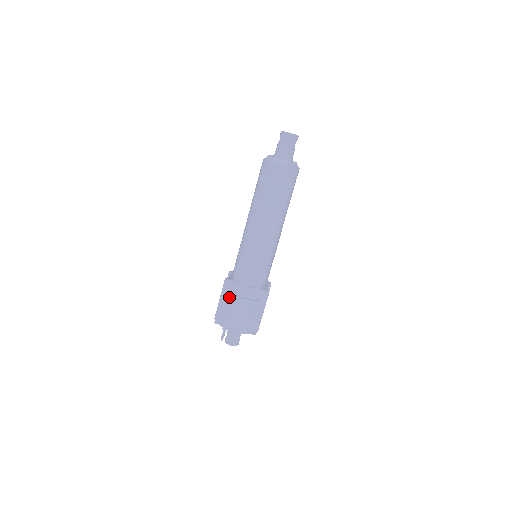
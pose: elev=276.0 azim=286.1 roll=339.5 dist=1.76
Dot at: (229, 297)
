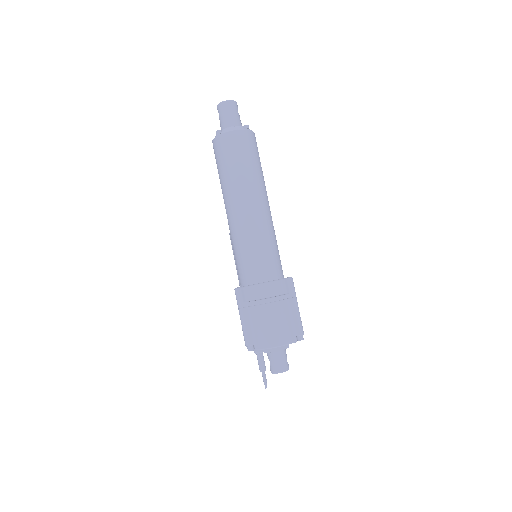
Dot at: (250, 307)
